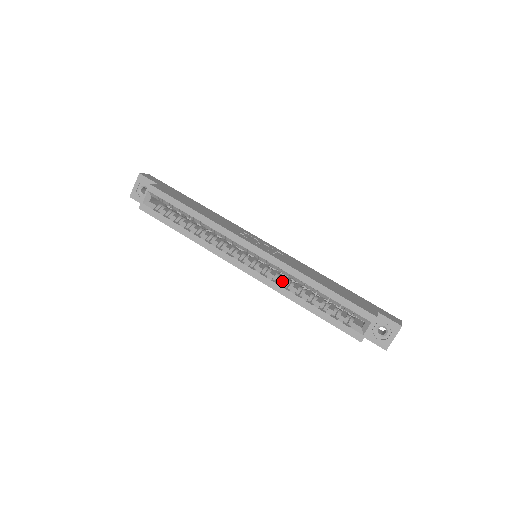
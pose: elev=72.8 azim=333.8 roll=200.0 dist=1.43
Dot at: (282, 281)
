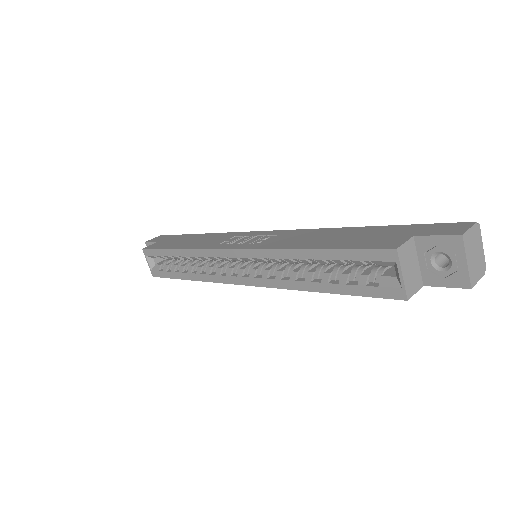
Dot at: (278, 272)
